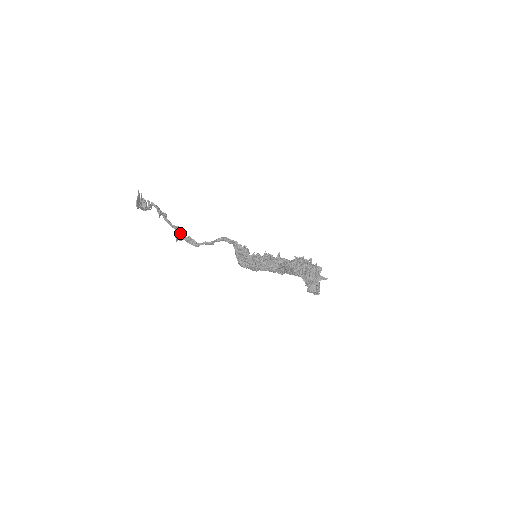
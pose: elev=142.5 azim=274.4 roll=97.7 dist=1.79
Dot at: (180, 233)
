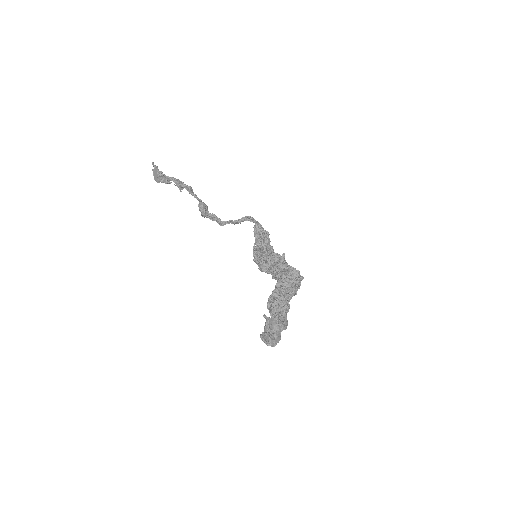
Dot at: (201, 211)
